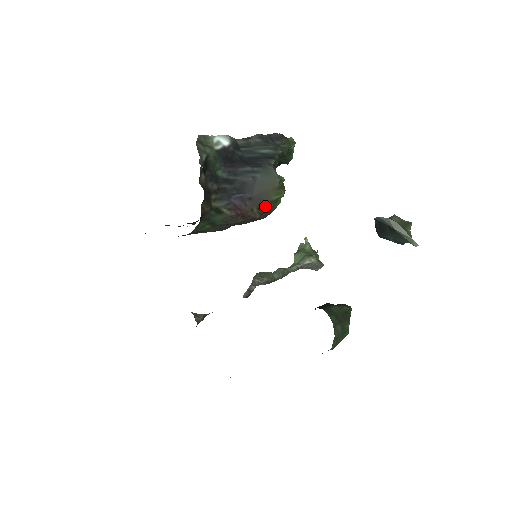
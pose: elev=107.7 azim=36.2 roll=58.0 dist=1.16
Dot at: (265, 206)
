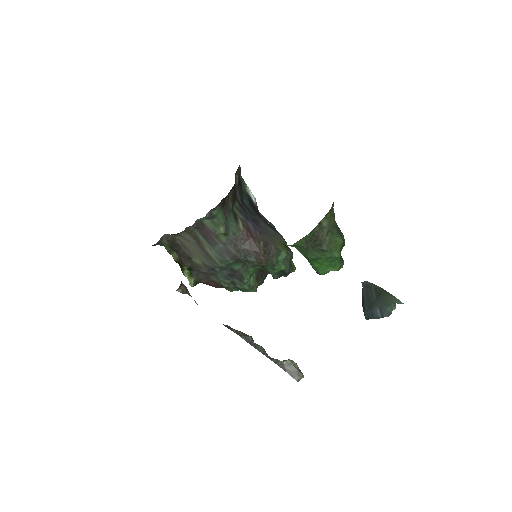
Dot at: (270, 248)
